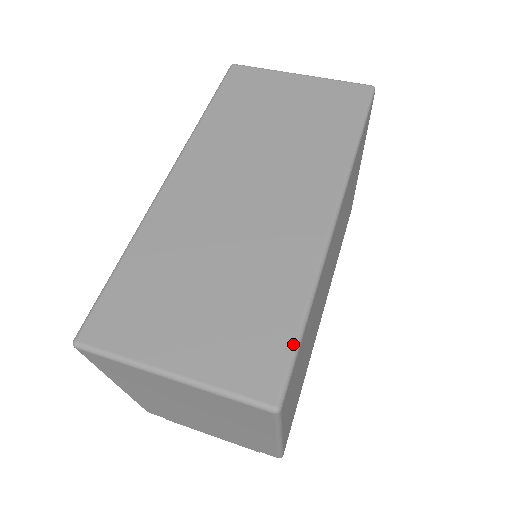
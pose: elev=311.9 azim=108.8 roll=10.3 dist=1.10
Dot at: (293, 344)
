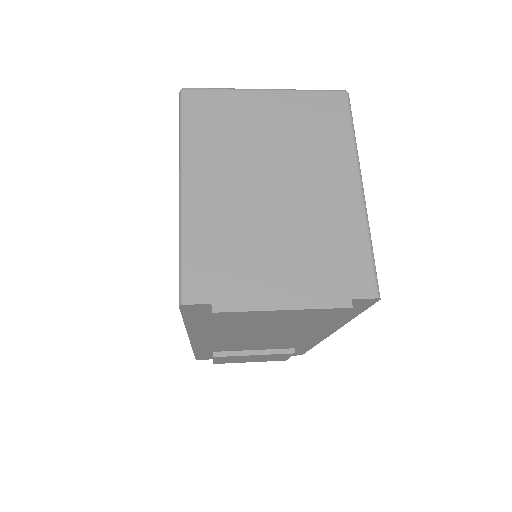
Dot at: occluded
